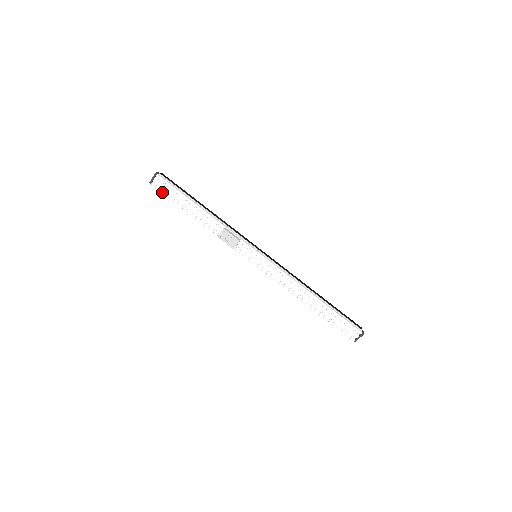
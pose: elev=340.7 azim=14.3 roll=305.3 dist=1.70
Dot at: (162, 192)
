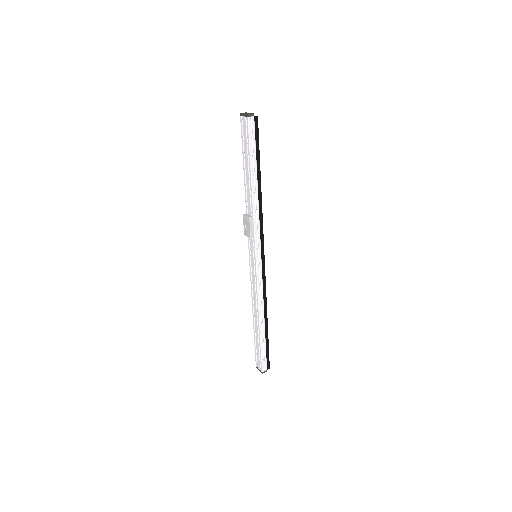
Dot at: (241, 133)
